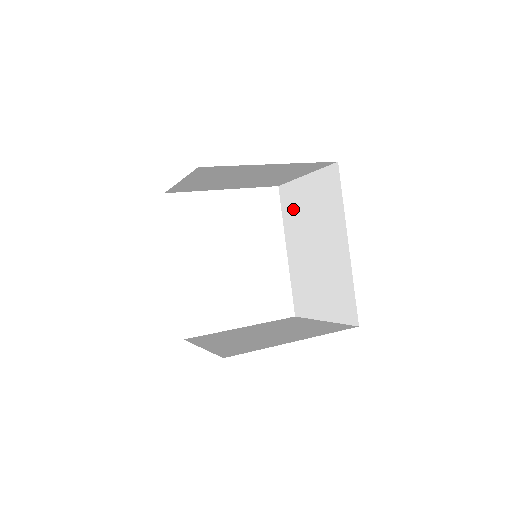
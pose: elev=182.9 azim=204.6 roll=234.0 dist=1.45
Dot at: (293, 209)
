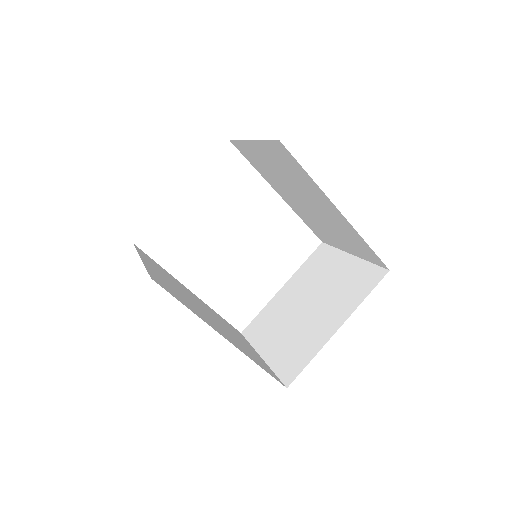
Dot at: (260, 164)
